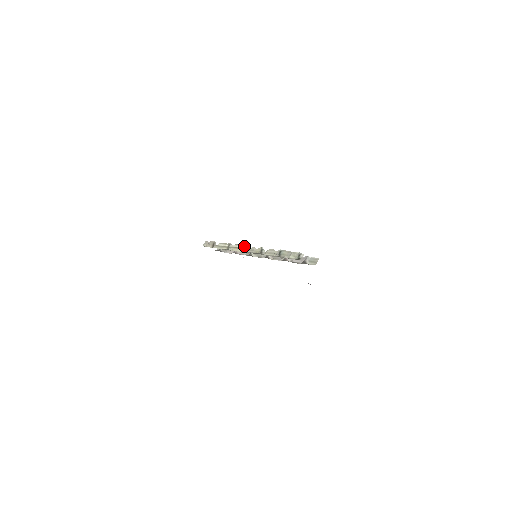
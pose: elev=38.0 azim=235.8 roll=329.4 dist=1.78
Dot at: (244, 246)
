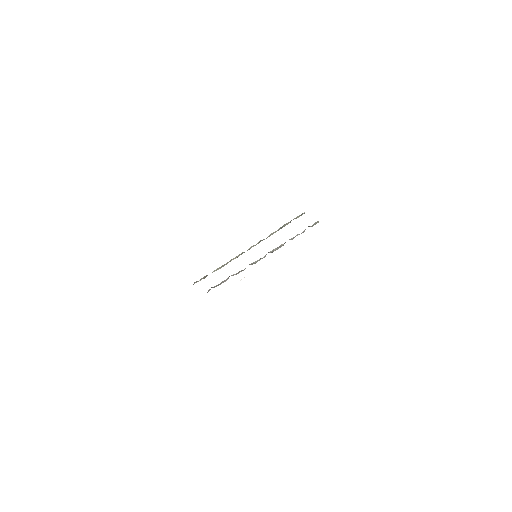
Dot at: (241, 253)
